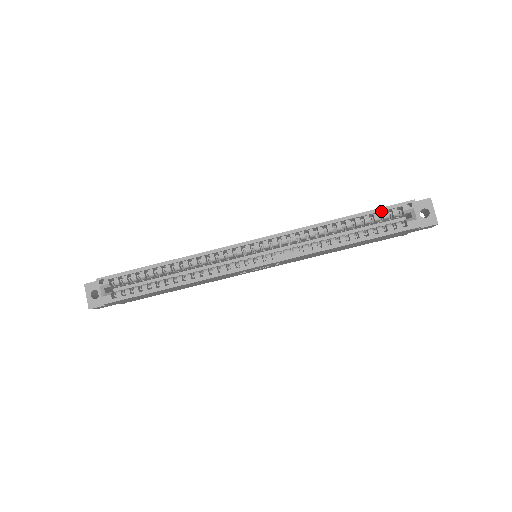
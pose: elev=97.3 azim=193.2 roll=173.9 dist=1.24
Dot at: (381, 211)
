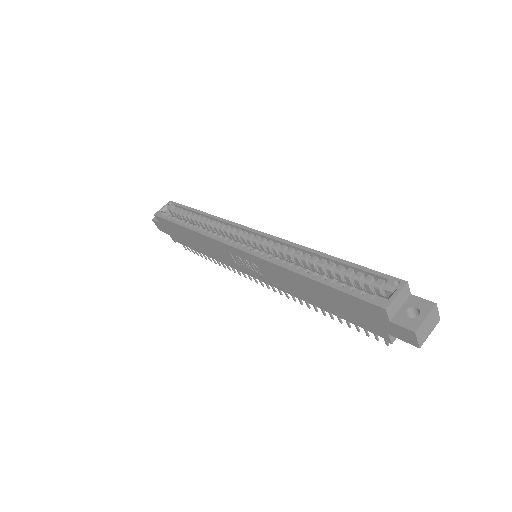
Dot at: (366, 272)
